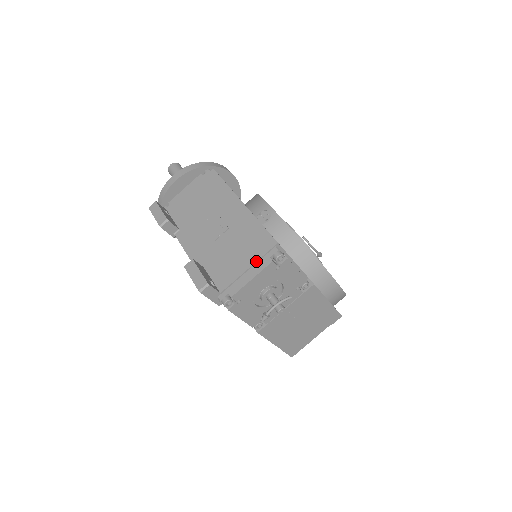
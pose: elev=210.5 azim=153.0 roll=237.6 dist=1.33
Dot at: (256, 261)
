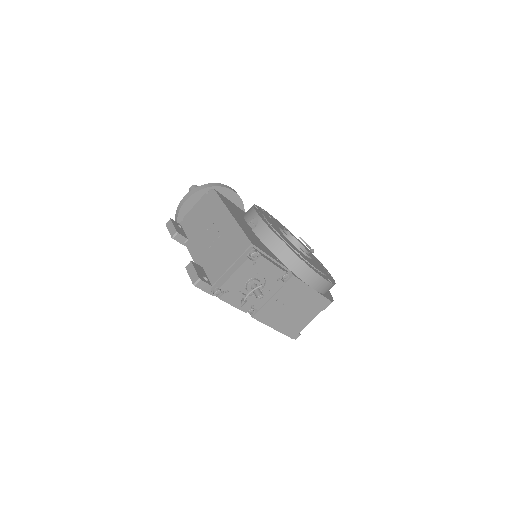
Dot at: (236, 259)
